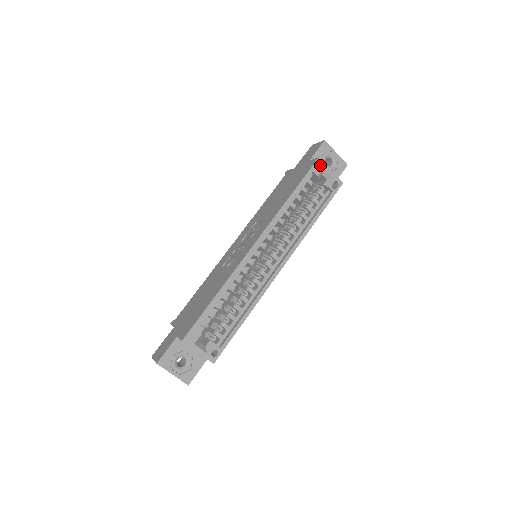
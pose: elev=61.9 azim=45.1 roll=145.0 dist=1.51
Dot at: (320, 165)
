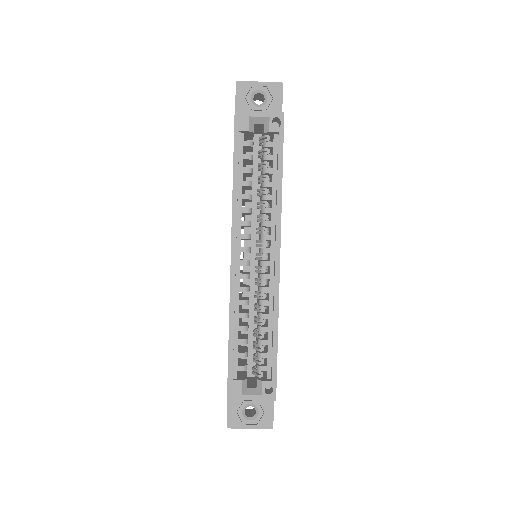
Dot at: (242, 117)
